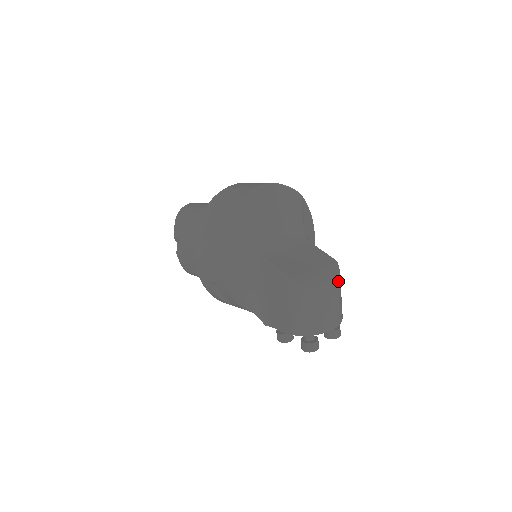
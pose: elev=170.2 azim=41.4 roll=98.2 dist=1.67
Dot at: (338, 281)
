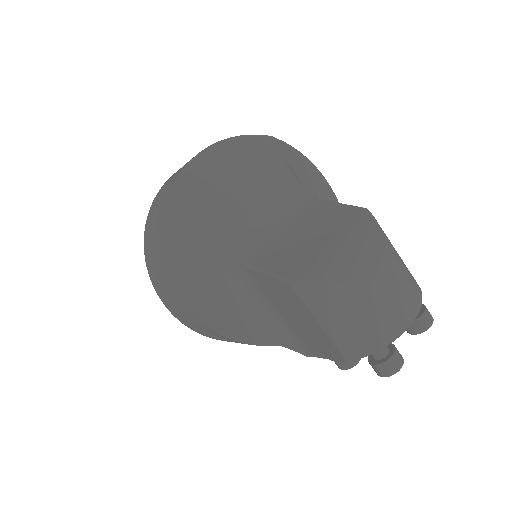
Dot at: (381, 242)
